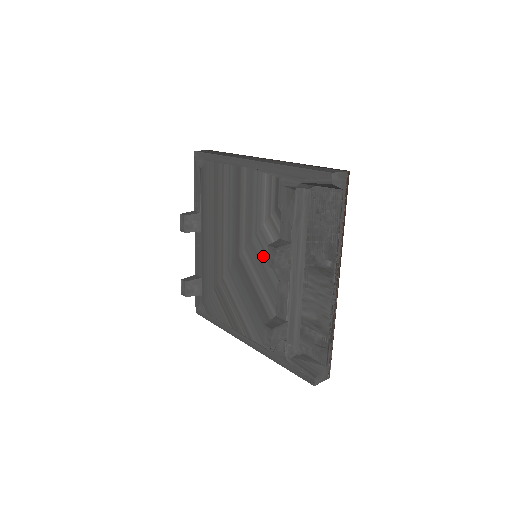
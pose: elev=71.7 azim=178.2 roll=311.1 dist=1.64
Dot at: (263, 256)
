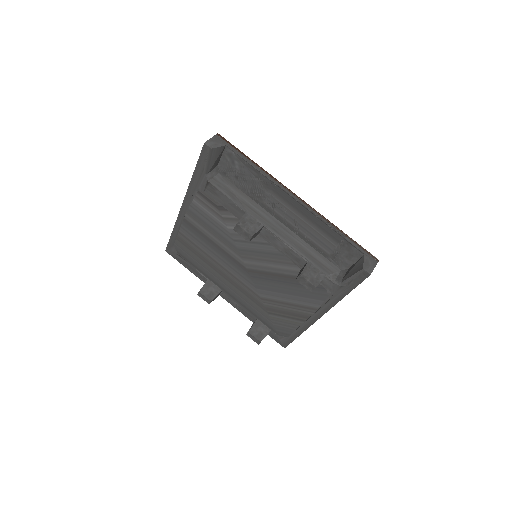
Dot at: (251, 246)
